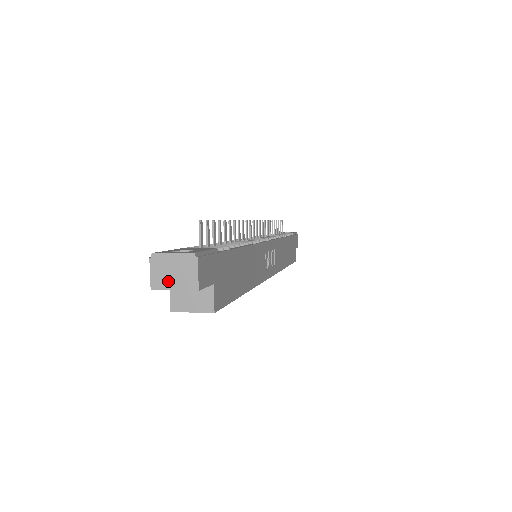
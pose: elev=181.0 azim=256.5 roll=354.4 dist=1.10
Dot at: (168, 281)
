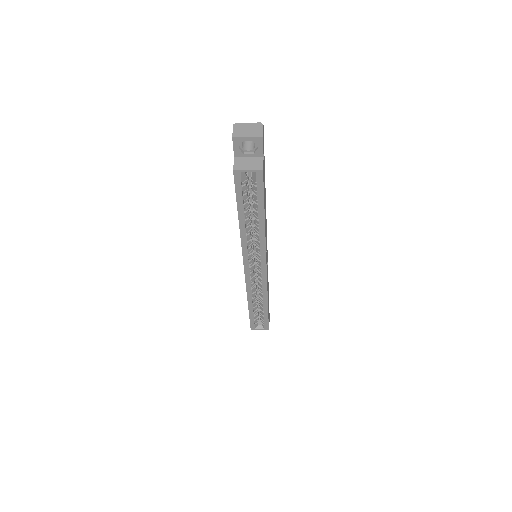
Dot at: (244, 133)
